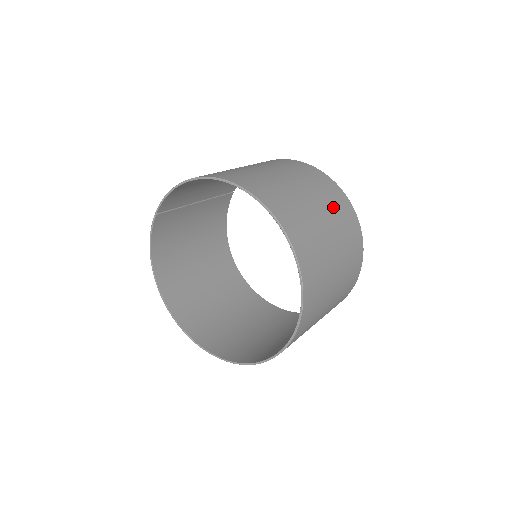
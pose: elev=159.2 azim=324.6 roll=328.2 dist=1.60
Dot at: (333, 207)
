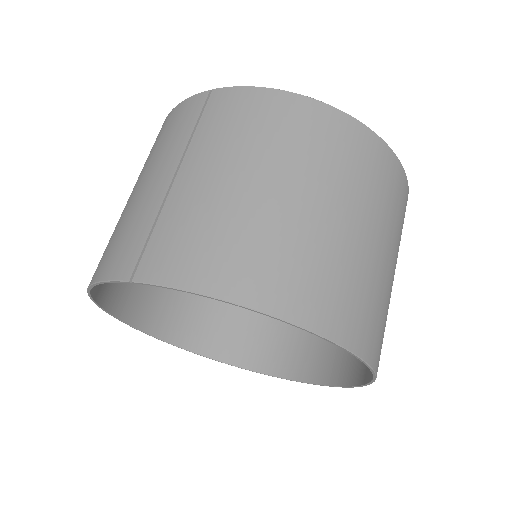
Dot at: occluded
